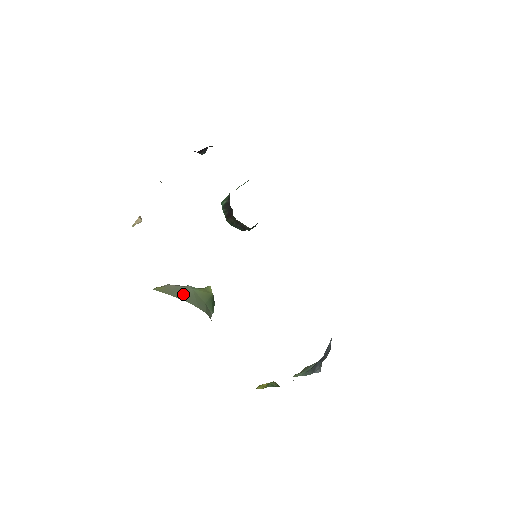
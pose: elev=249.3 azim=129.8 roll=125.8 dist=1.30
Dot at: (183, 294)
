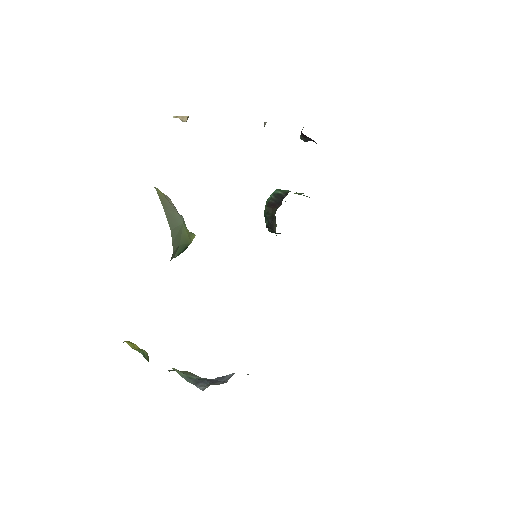
Dot at: (173, 218)
